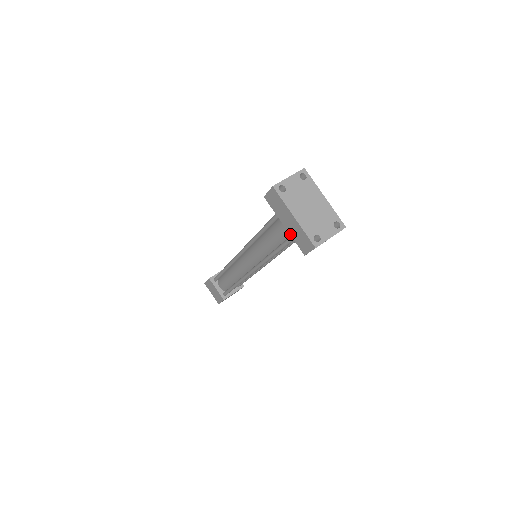
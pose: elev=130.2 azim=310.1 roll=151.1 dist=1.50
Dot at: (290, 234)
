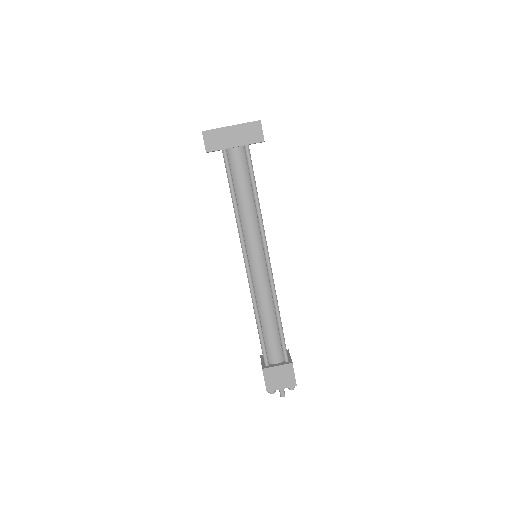
Dot at: (243, 145)
